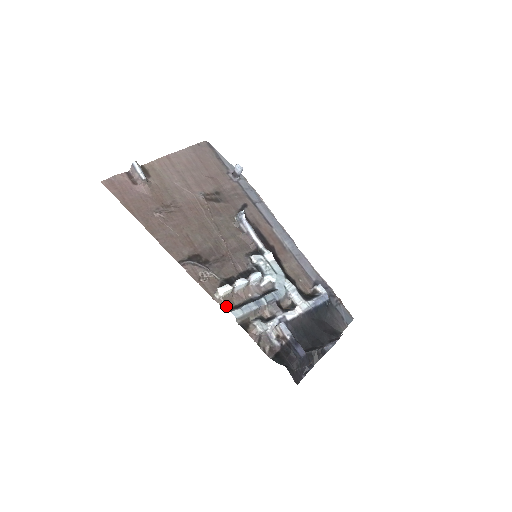
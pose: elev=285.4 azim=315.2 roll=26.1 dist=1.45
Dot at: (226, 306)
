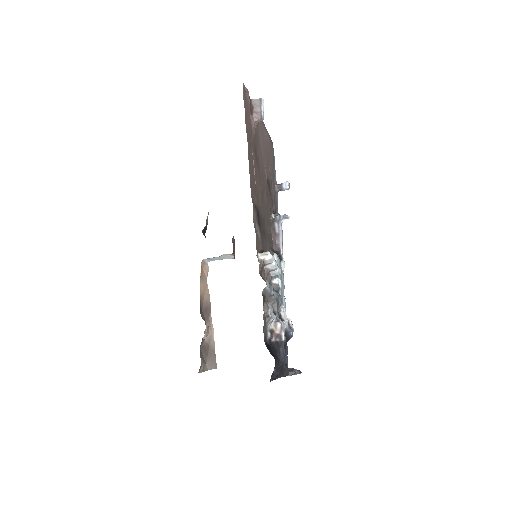
Dot at: (260, 271)
